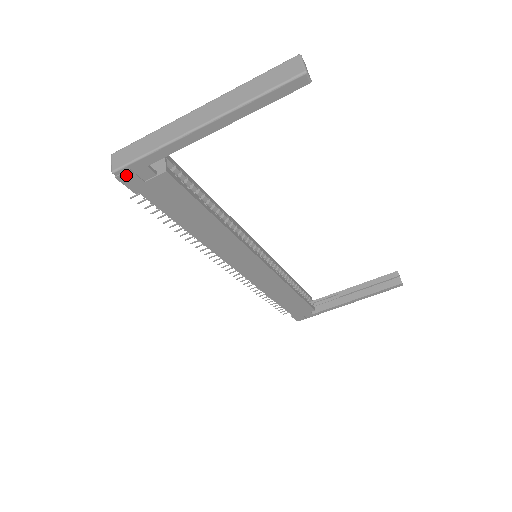
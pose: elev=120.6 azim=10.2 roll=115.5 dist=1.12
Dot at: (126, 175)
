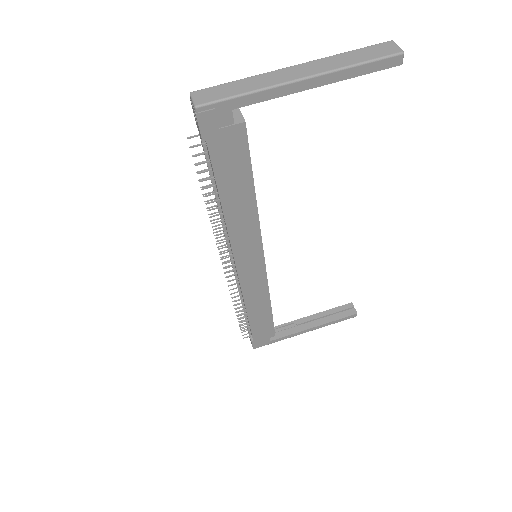
Dot at: (207, 114)
